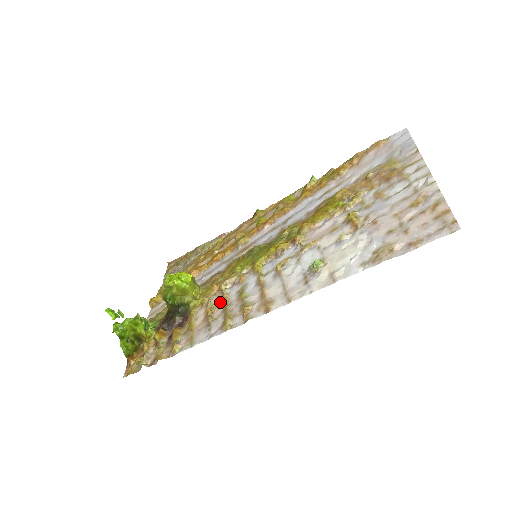
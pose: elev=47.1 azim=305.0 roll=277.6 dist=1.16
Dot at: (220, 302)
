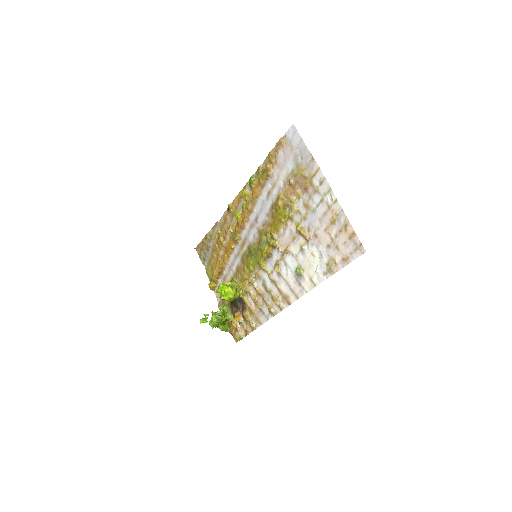
Dot at: (257, 293)
